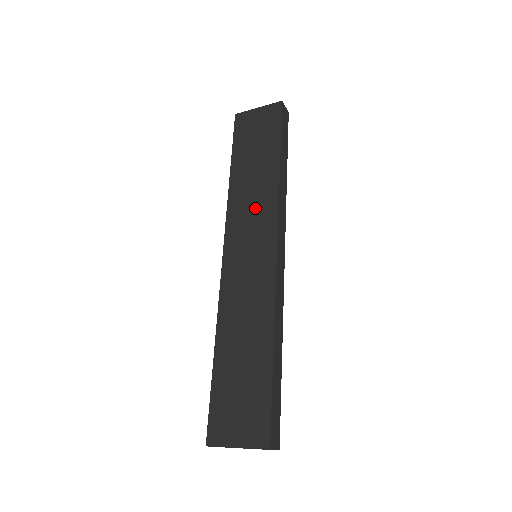
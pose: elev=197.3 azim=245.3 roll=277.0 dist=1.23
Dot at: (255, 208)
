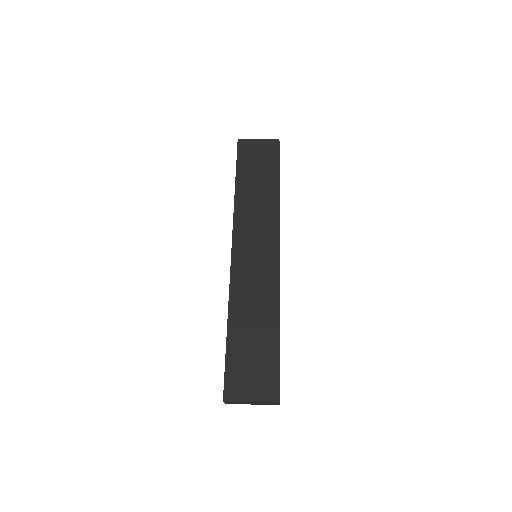
Dot at: (259, 218)
